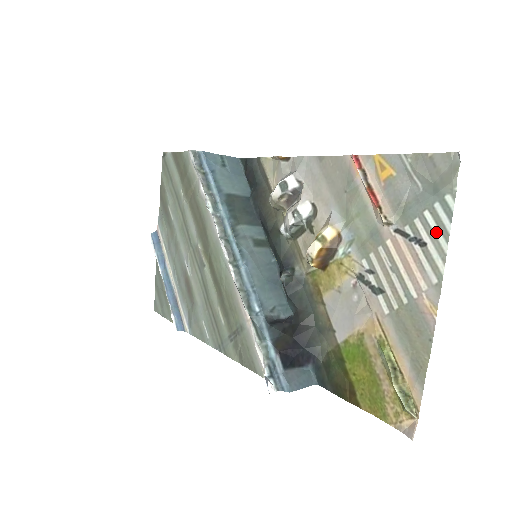
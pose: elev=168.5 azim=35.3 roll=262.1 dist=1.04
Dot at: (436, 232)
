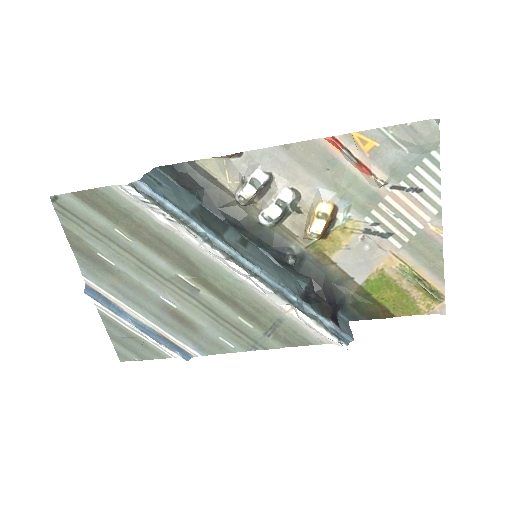
Dot at: (429, 179)
